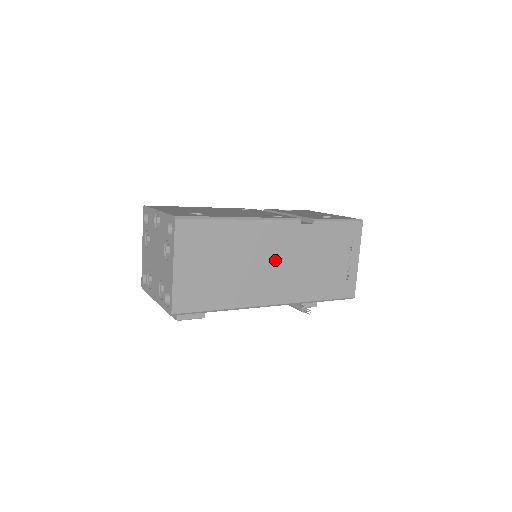
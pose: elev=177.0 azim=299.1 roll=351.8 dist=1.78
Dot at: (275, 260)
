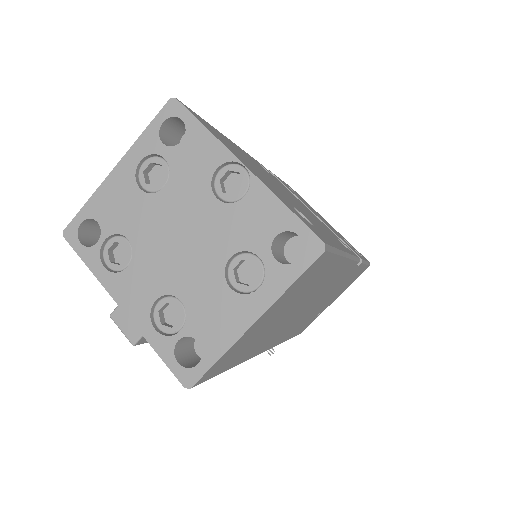
Dot at: (311, 304)
